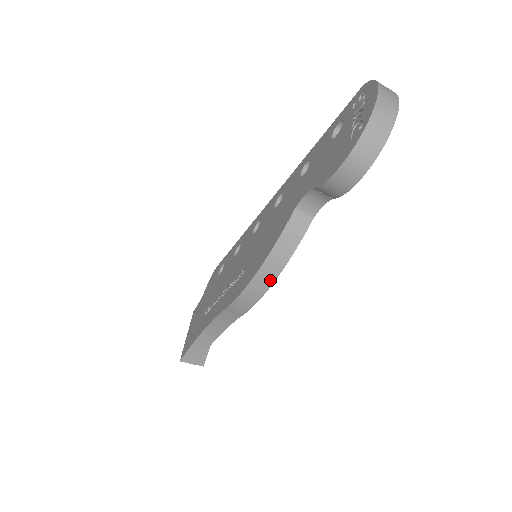
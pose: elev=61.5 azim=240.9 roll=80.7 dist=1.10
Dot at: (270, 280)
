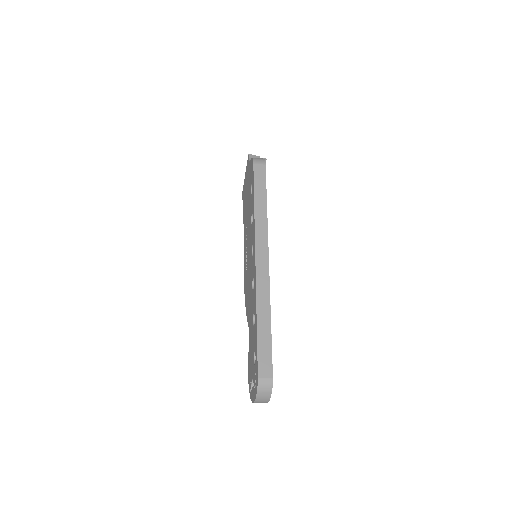
Dot at: occluded
